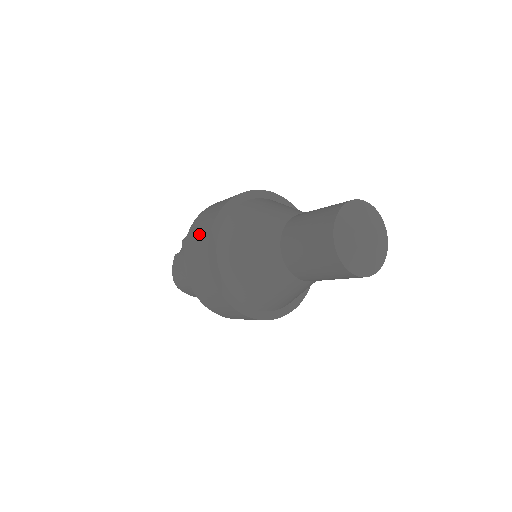
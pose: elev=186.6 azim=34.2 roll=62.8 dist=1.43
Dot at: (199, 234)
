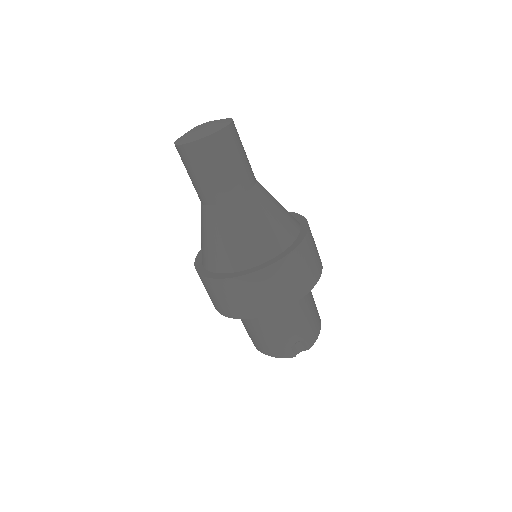
Dot at: occluded
